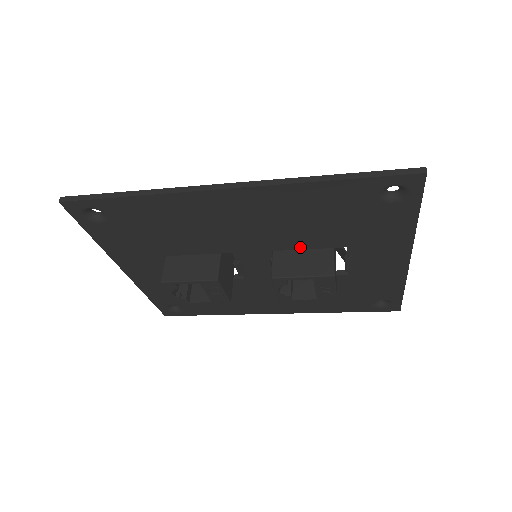
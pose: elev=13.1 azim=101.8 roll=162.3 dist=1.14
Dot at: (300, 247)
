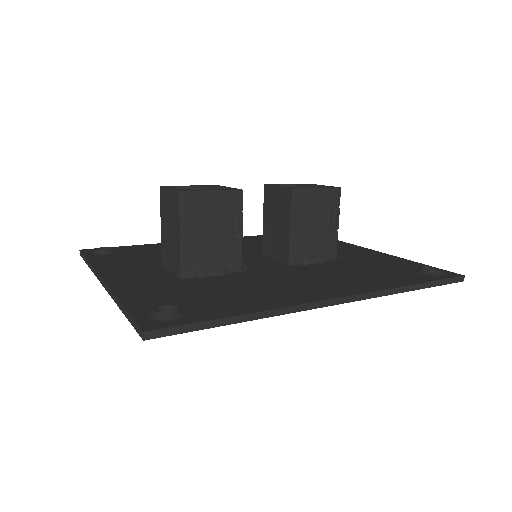
Dot at: occluded
